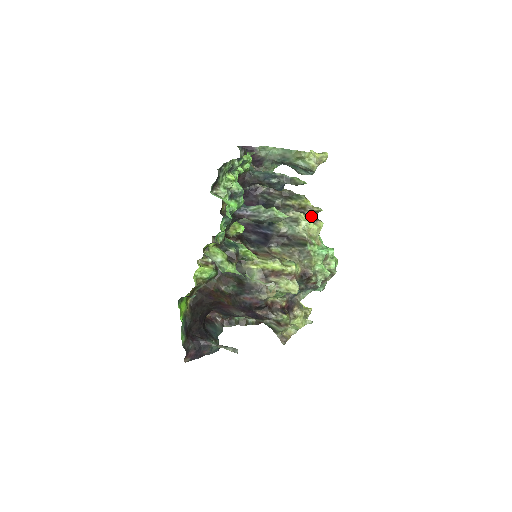
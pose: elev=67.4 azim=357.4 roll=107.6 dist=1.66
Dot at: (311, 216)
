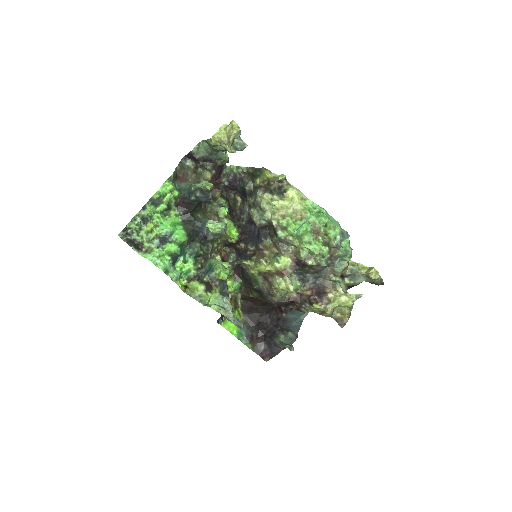
Dot at: (277, 190)
